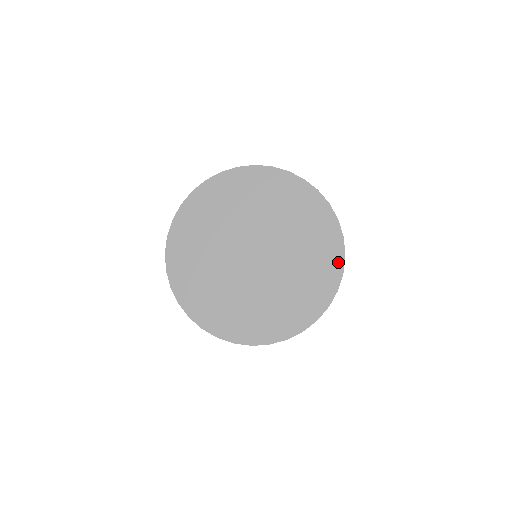
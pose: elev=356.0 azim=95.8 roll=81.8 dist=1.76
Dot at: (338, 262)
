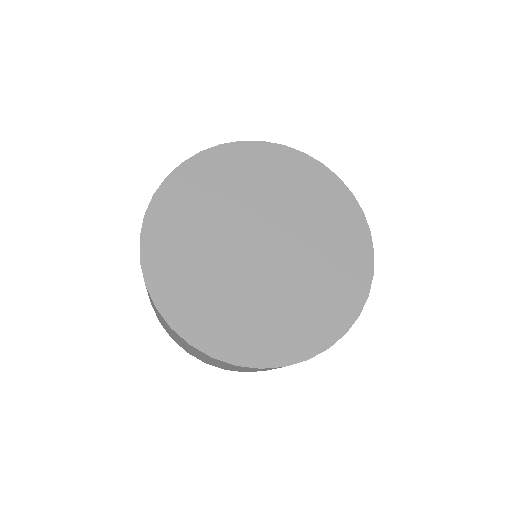
Dot at: (366, 262)
